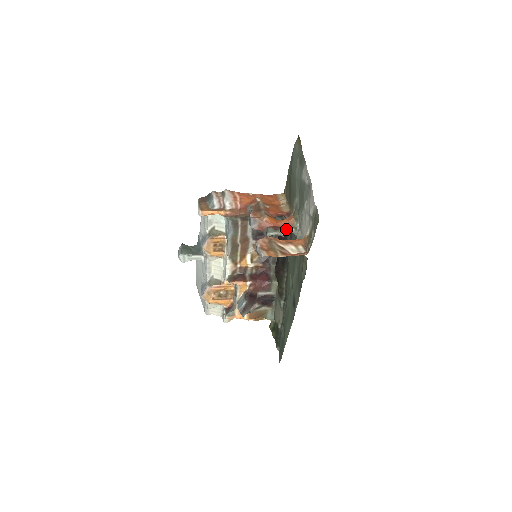
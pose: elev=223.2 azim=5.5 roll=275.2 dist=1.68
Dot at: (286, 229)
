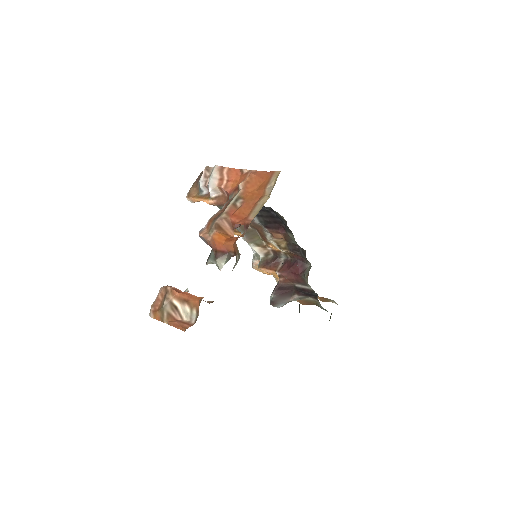
Dot at: (235, 254)
